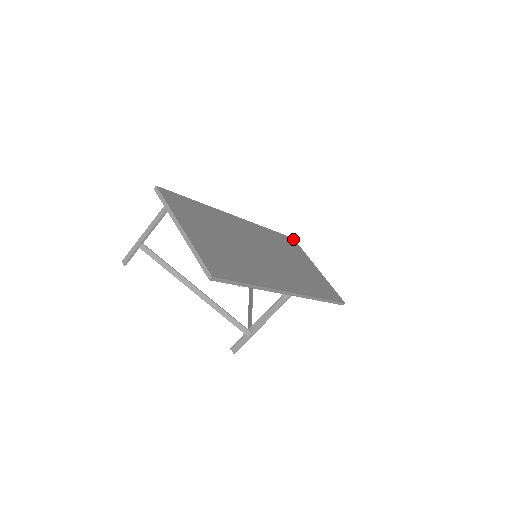
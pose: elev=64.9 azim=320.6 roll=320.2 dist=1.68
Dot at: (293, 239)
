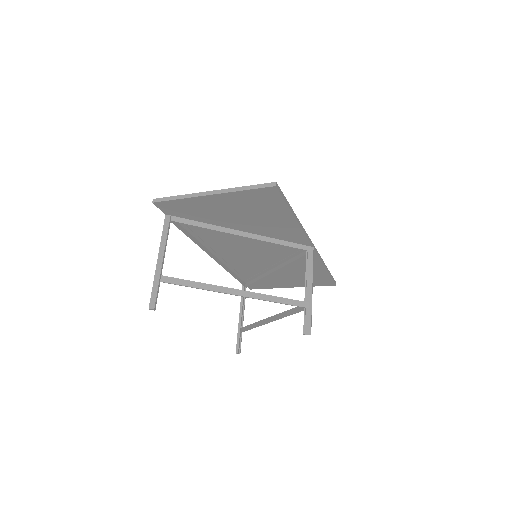
Dot at: occluded
